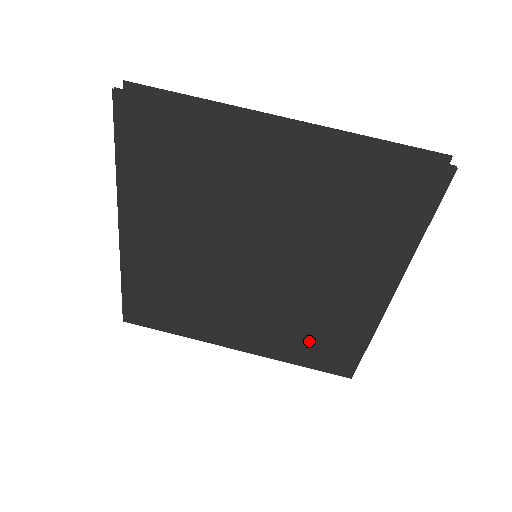
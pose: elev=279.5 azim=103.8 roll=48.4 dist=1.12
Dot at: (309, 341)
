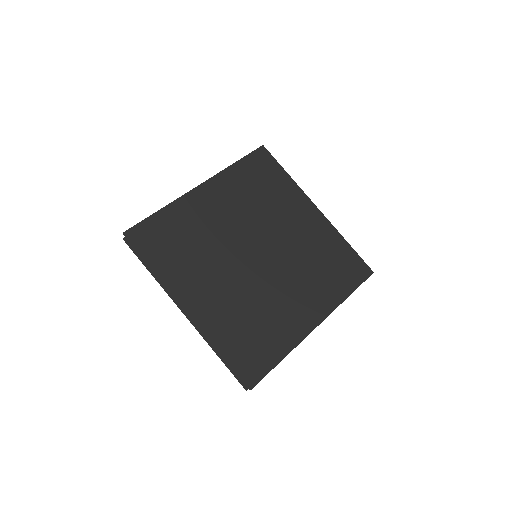
Dot at: (331, 273)
